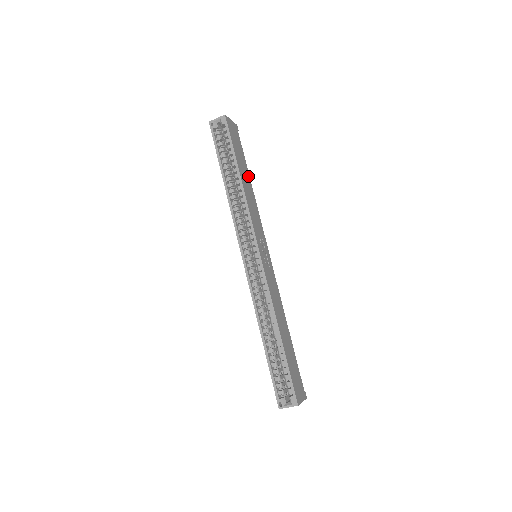
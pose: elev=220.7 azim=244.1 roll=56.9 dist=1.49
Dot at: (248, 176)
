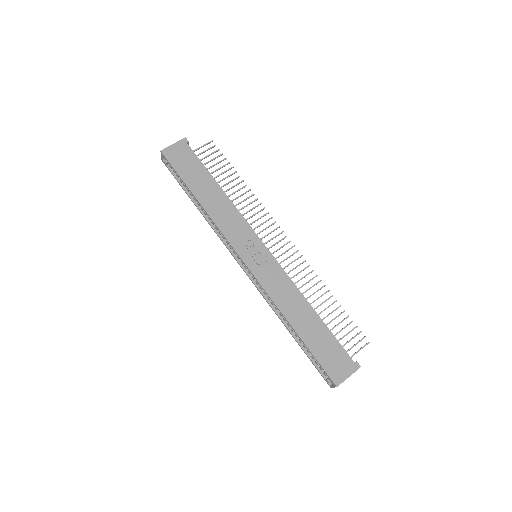
Dot at: (214, 184)
